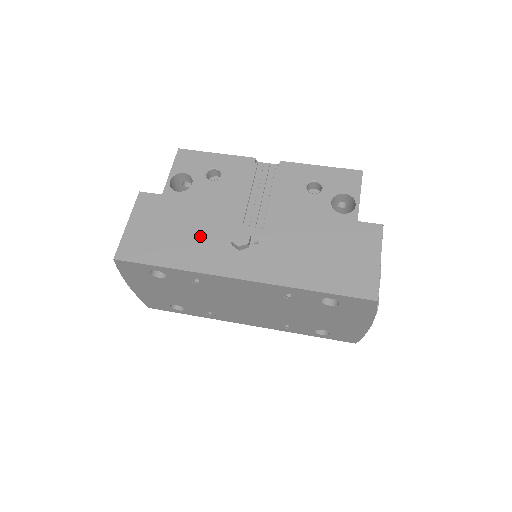
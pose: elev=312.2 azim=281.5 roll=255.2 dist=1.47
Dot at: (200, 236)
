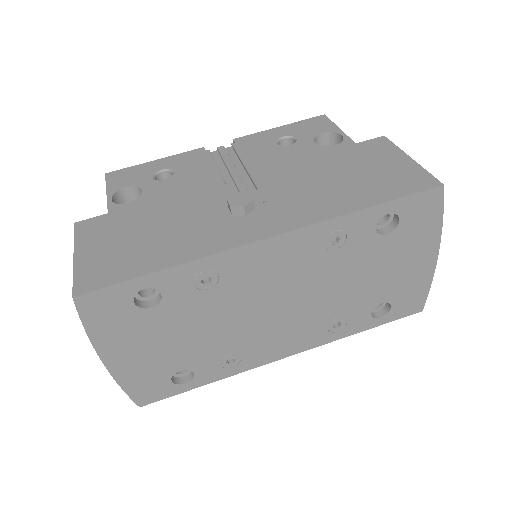
Dot at: (185, 225)
